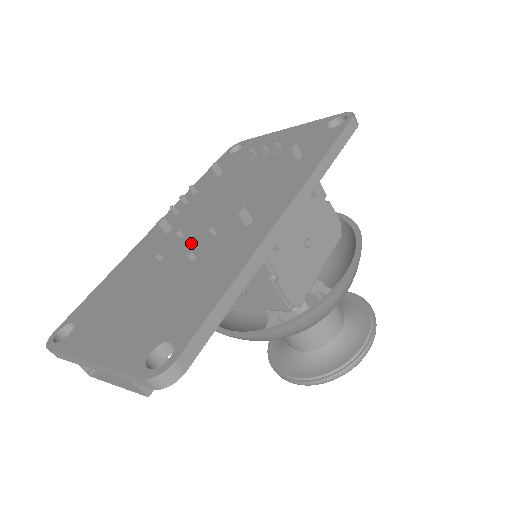
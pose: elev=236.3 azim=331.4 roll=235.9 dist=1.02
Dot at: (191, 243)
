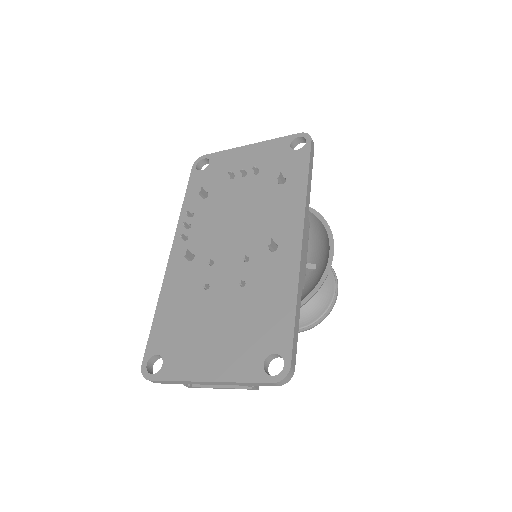
Dot at: (229, 270)
